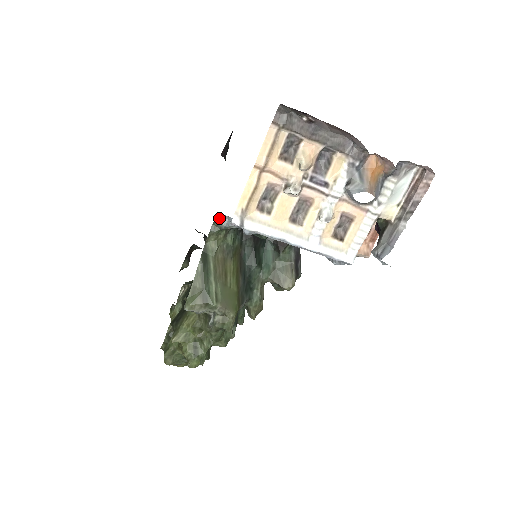
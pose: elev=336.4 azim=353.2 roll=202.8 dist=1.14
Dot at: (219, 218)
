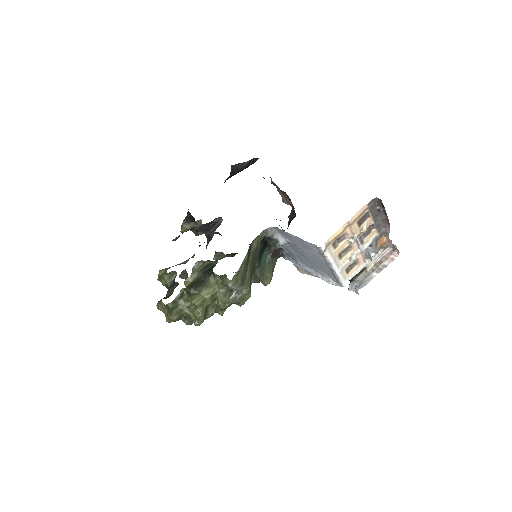
Dot at: (271, 229)
